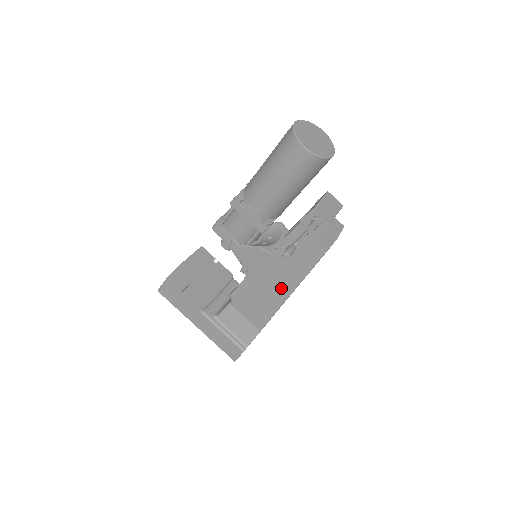
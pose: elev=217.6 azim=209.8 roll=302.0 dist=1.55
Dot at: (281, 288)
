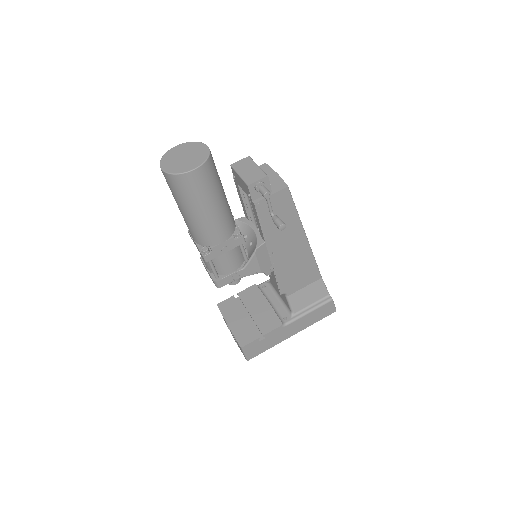
Dot at: (297, 244)
